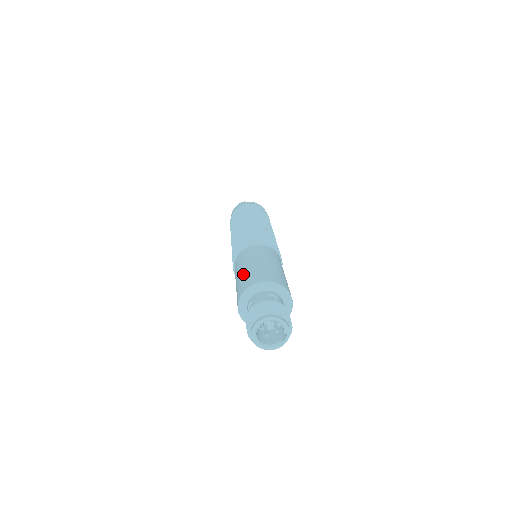
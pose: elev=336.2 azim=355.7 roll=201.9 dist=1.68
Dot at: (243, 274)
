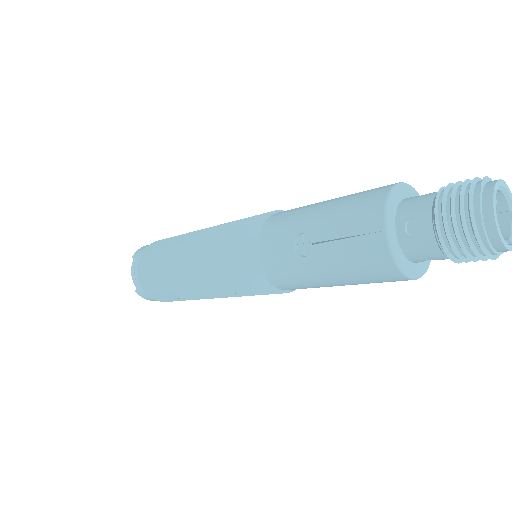
Dot at: occluded
